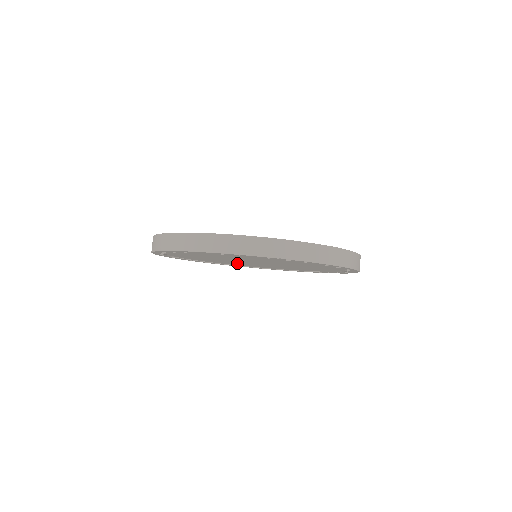
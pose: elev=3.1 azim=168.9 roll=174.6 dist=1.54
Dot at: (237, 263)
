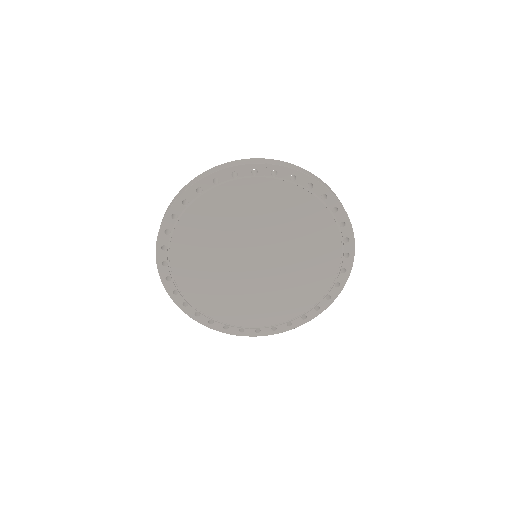
Dot at: (242, 296)
